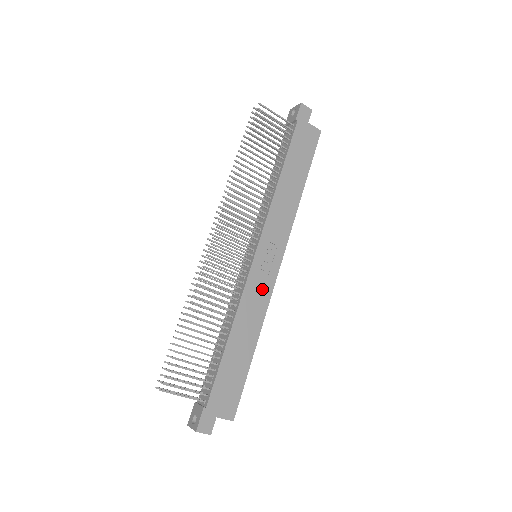
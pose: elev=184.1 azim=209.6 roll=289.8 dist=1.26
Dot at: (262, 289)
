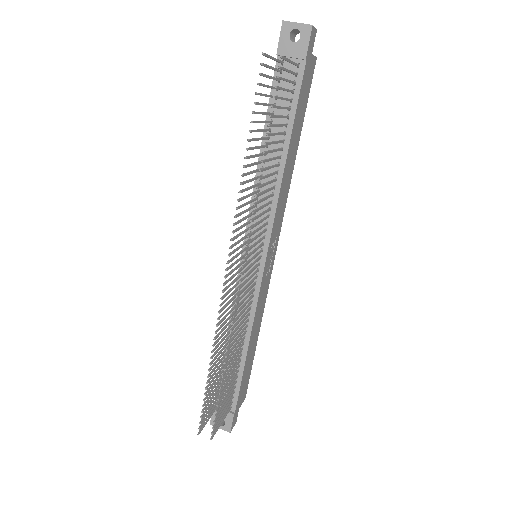
Dot at: (265, 288)
